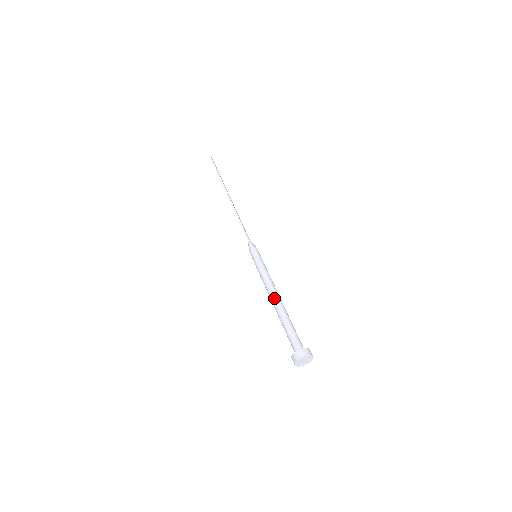
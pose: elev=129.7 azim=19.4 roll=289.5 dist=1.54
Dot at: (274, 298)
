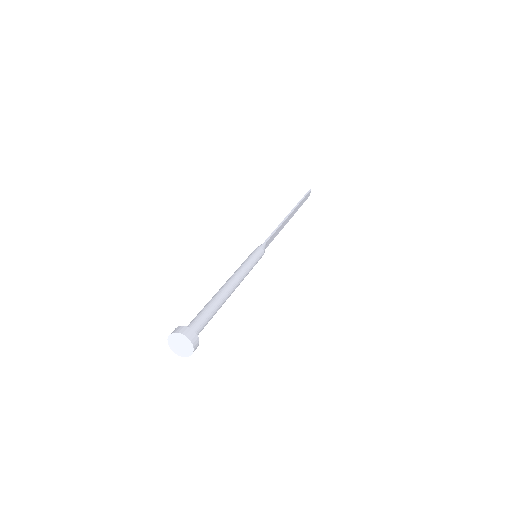
Dot at: (227, 284)
